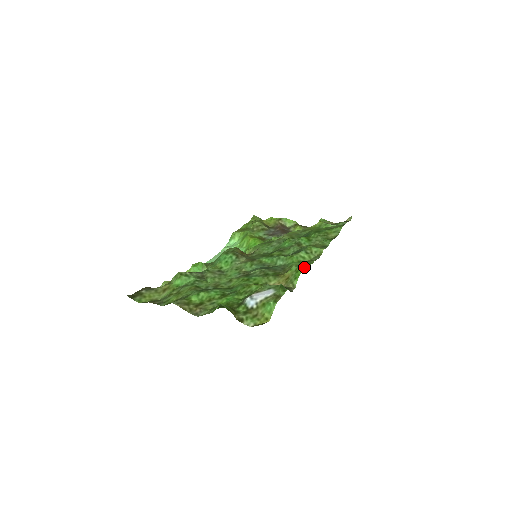
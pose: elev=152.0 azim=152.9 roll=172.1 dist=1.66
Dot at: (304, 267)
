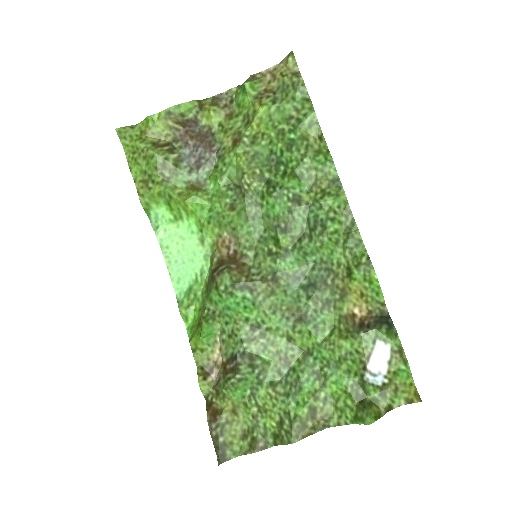
Dot at: (372, 269)
